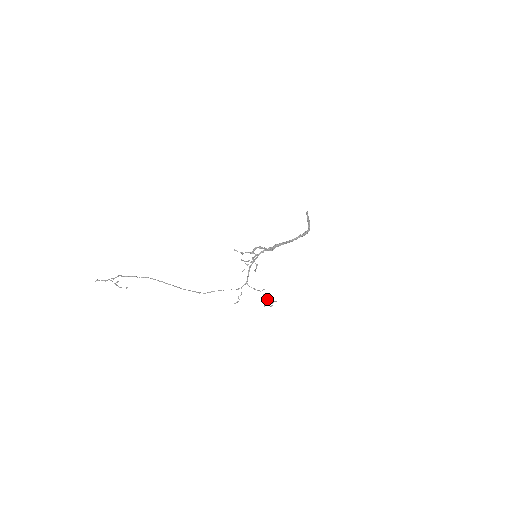
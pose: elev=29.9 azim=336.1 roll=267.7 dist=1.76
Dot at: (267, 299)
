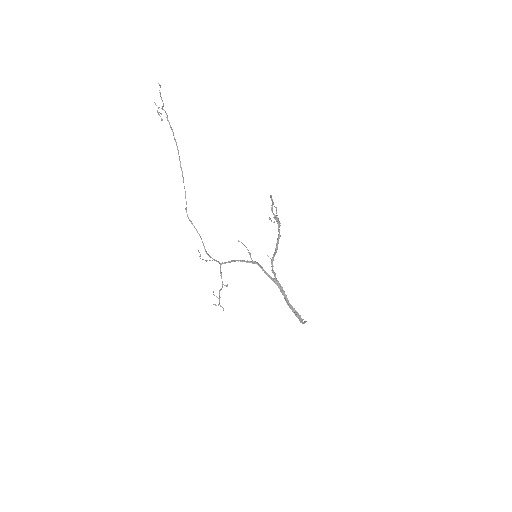
Dot at: (219, 295)
